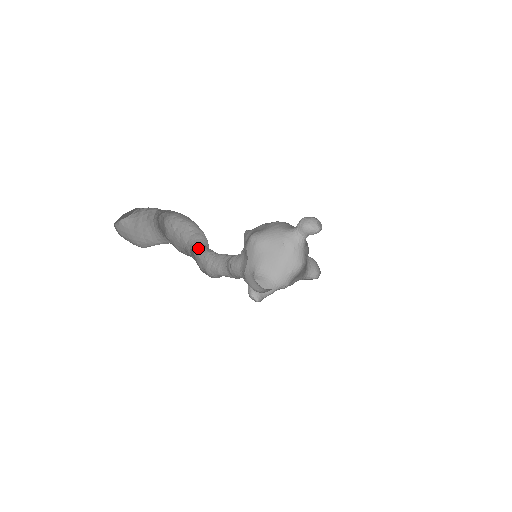
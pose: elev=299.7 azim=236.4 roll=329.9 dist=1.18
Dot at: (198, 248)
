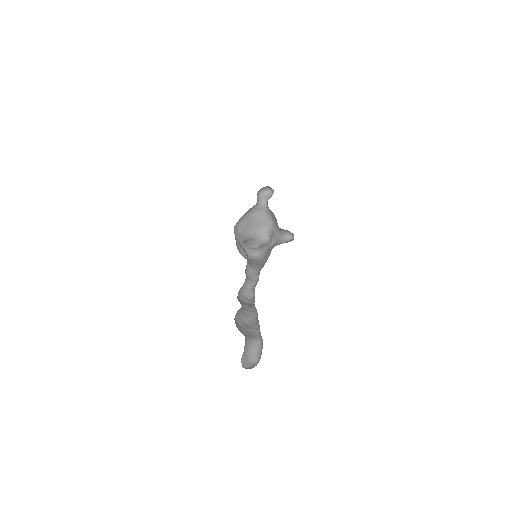
Dot at: occluded
